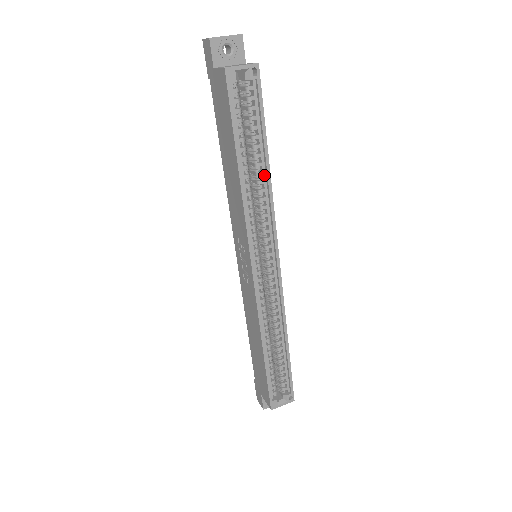
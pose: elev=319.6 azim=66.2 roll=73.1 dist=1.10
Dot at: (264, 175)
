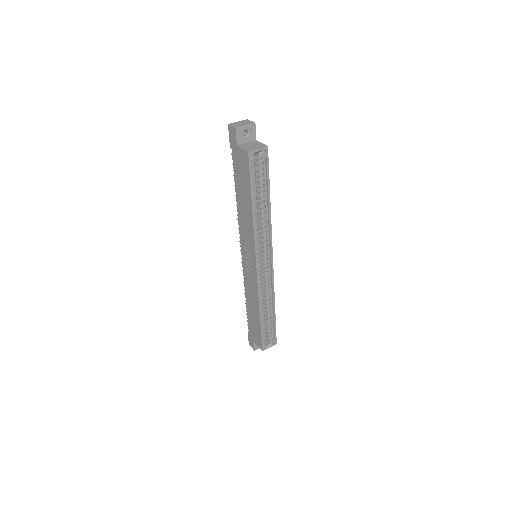
Dot at: (266, 210)
